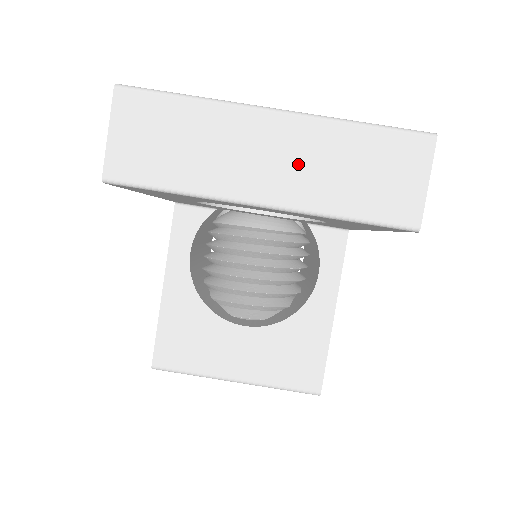
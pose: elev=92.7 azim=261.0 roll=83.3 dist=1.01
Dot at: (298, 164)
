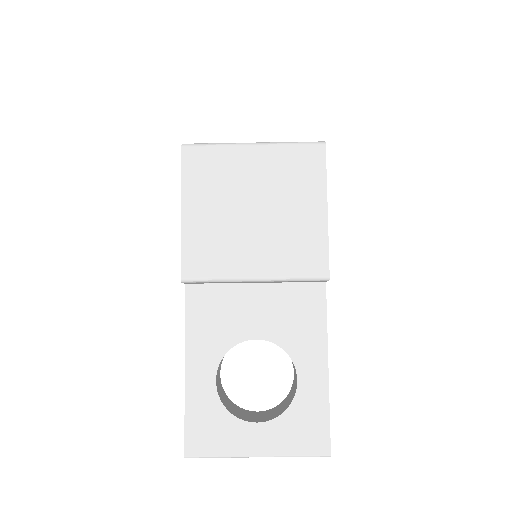
Dot at: occluded
